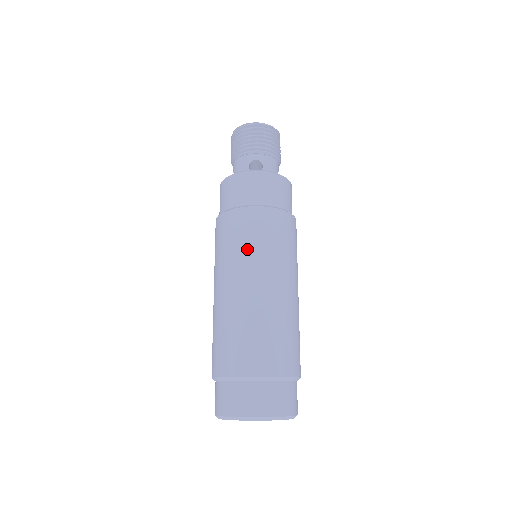
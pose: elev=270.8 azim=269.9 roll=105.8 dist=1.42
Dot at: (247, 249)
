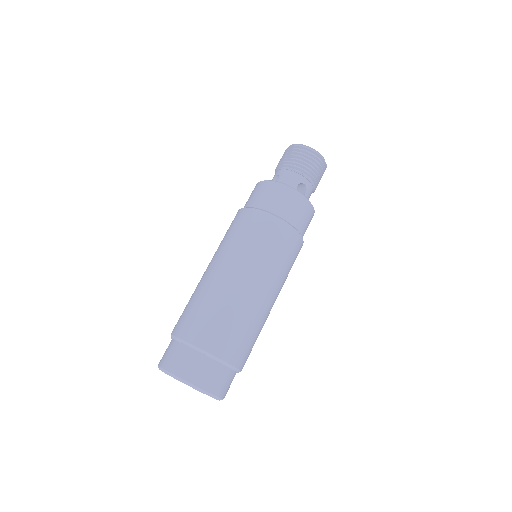
Dot at: (269, 256)
